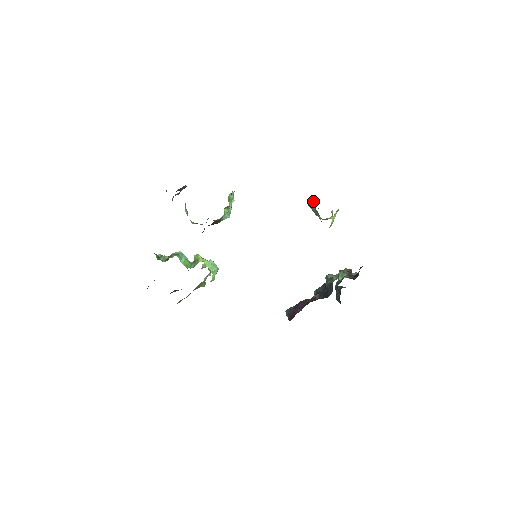
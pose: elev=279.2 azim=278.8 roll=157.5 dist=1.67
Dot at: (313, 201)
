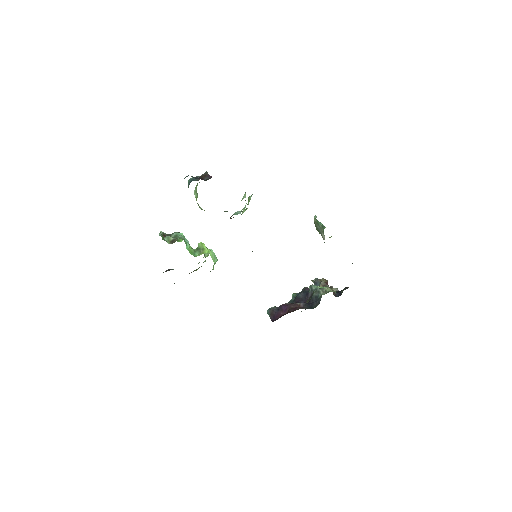
Dot at: occluded
